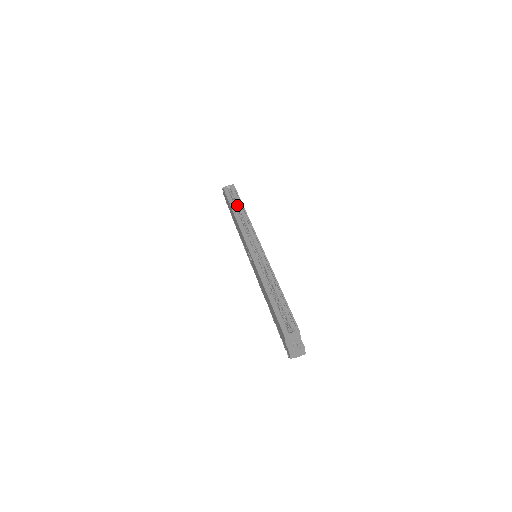
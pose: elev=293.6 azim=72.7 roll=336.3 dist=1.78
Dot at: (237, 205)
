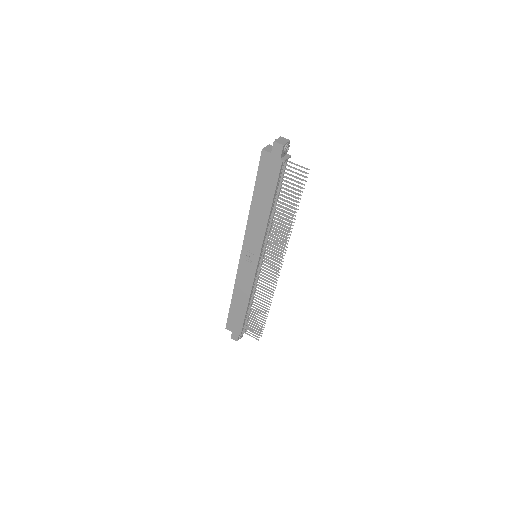
Dot at: occluded
